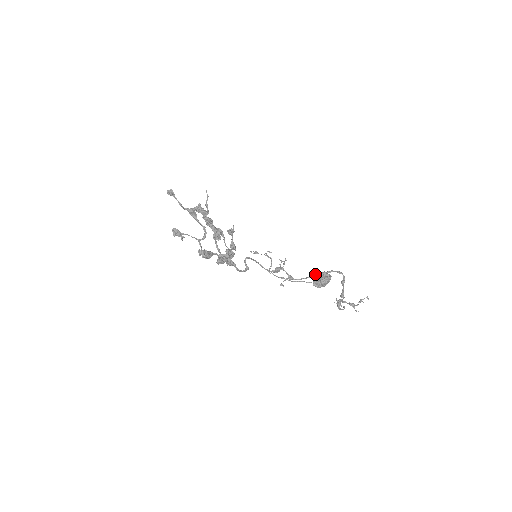
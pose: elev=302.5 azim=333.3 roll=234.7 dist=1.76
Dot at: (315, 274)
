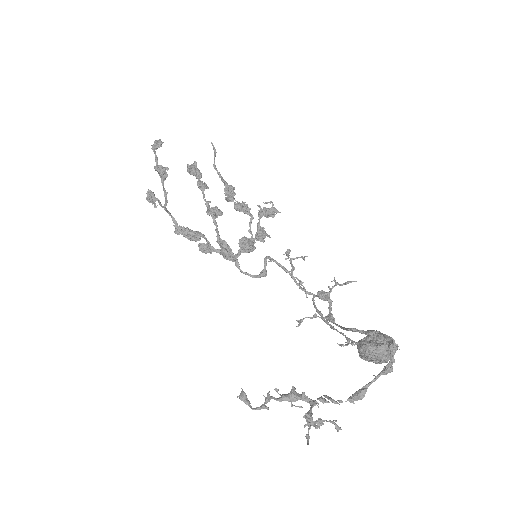
Dot at: occluded
